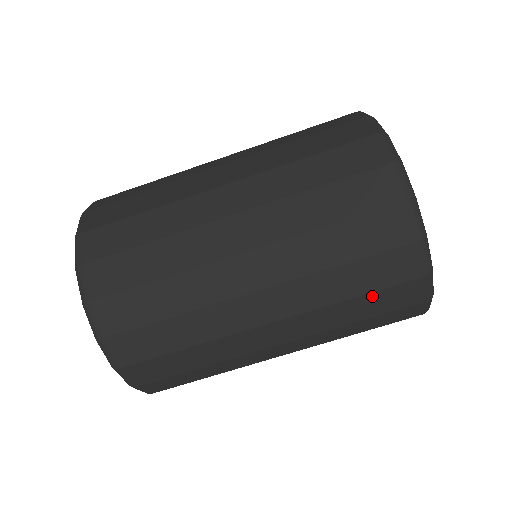
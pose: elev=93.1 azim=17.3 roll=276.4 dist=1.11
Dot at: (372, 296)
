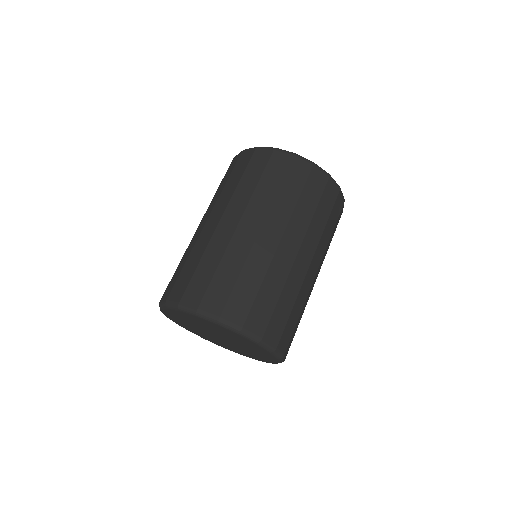
Dot at: (331, 215)
